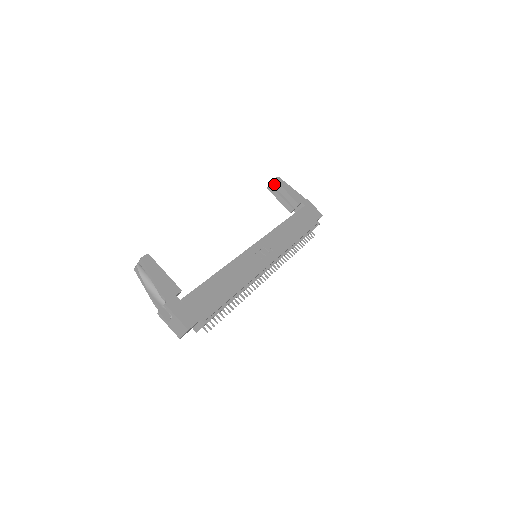
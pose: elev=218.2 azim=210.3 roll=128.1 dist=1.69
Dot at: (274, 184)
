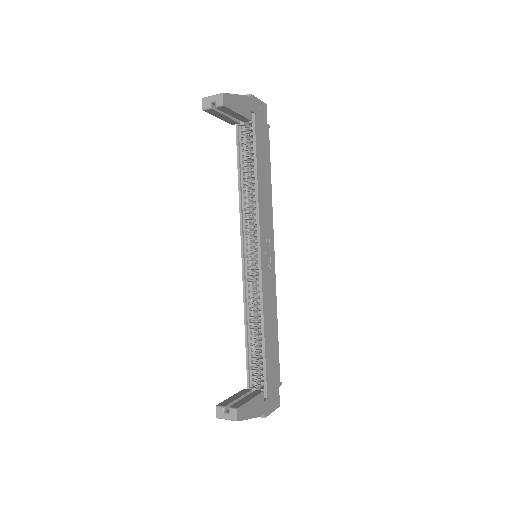
Dot at: (220, 109)
